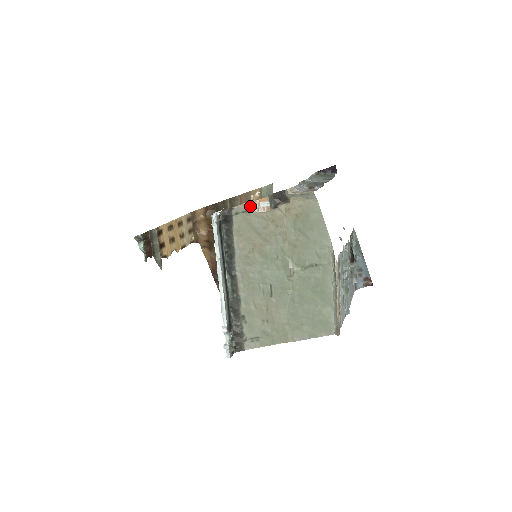
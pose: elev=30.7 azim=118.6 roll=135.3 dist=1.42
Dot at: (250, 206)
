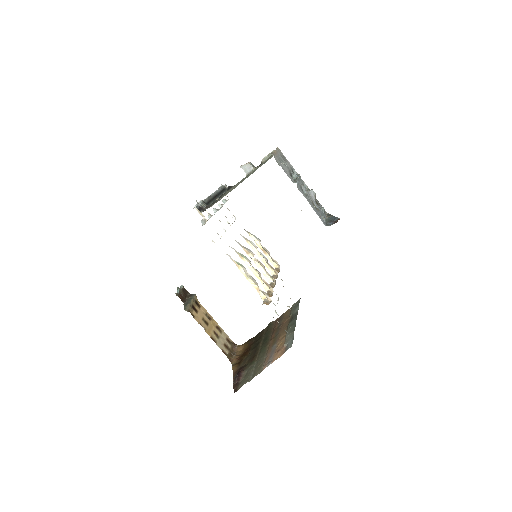
Dot at: (240, 166)
